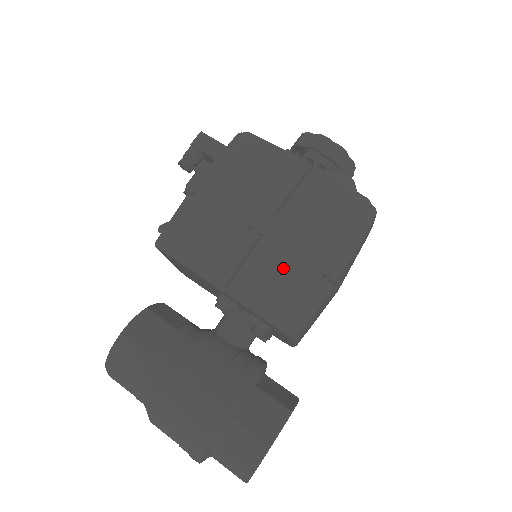
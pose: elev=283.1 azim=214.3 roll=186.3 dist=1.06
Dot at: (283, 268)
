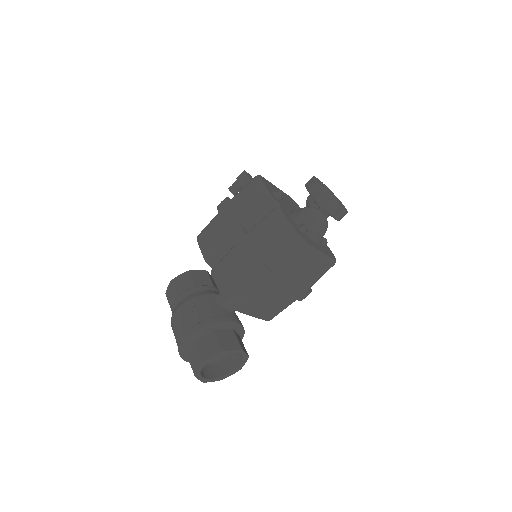
Dot at: (236, 267)
